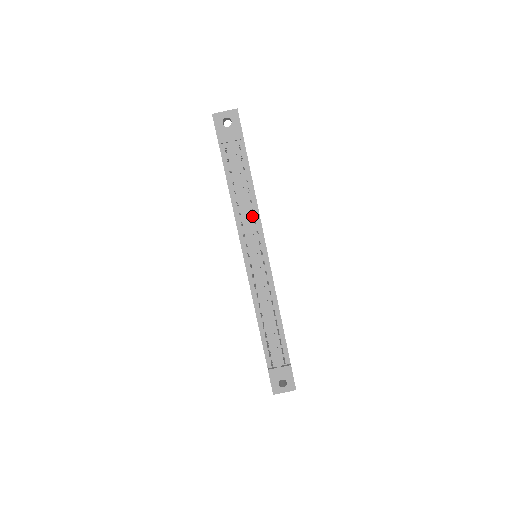
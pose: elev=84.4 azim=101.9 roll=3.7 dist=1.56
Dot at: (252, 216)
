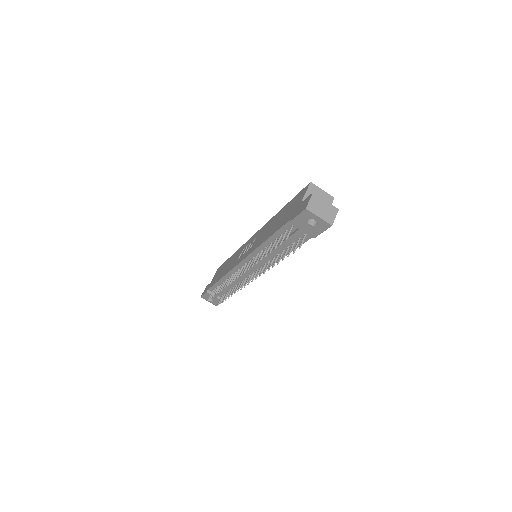
Dot at: (270, 258)
